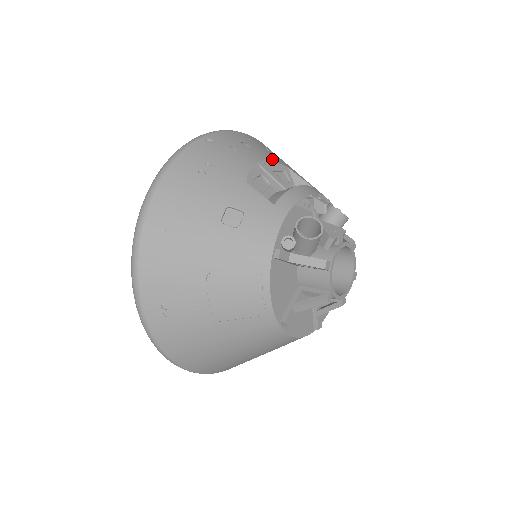
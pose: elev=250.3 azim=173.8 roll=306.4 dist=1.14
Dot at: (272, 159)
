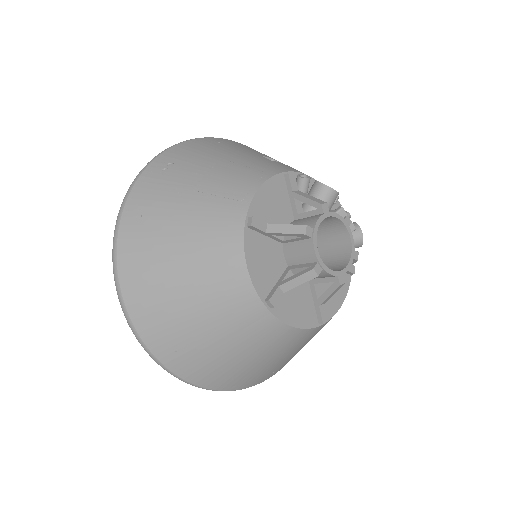
Dot at: occluded
